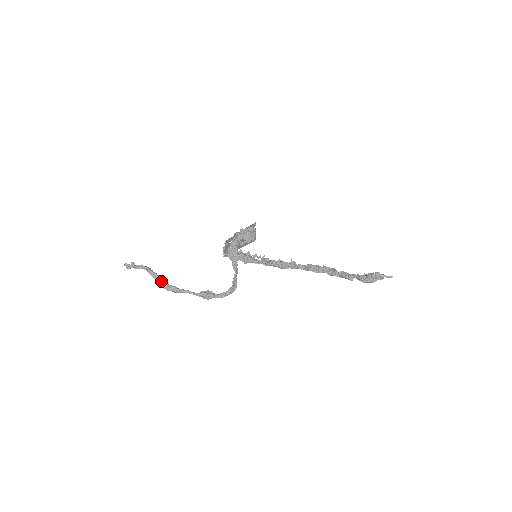
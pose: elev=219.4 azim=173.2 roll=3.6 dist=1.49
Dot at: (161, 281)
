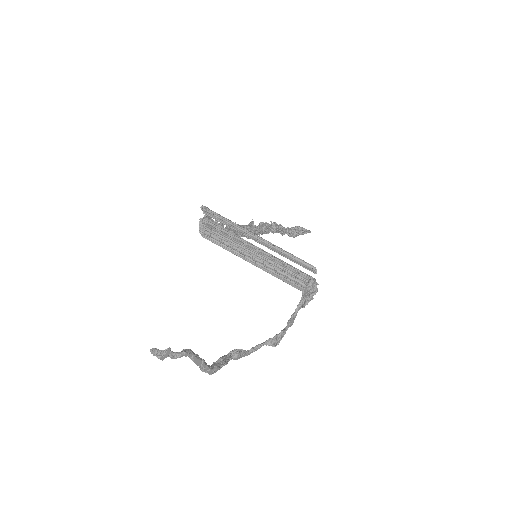
Dot at: (207, 368)
